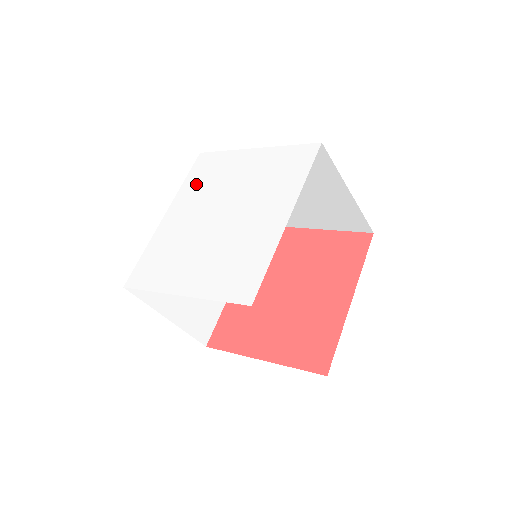
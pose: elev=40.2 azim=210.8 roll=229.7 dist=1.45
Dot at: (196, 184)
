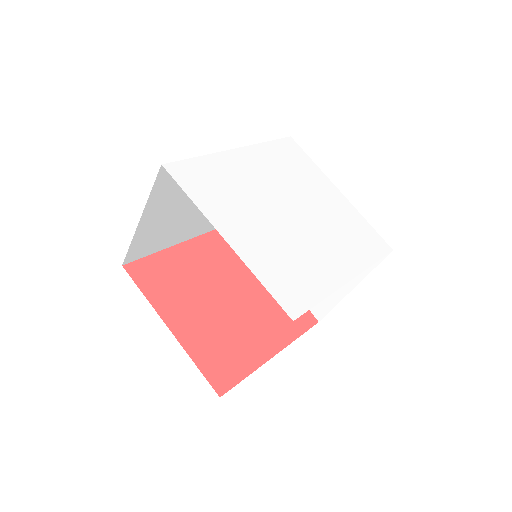
Dot at: (278, 158)
